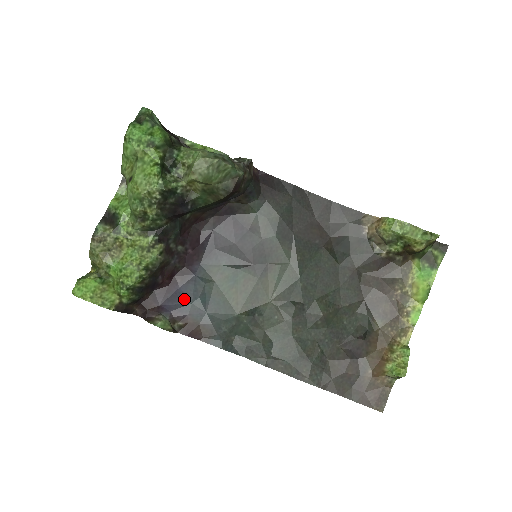
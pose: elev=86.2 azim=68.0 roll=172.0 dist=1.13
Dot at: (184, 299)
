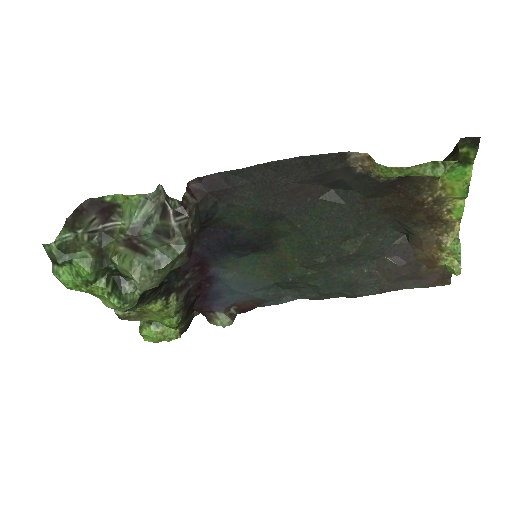
Dot at: (223, 295)
